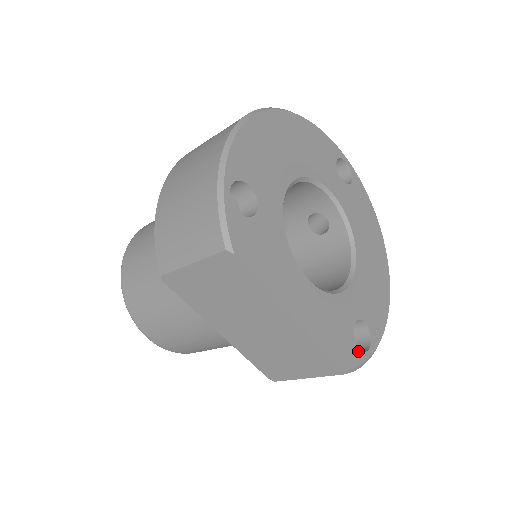
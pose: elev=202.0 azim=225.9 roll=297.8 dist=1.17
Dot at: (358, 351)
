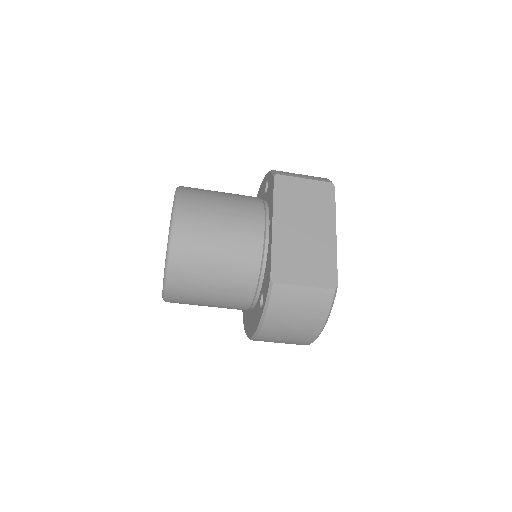
Dot at: occluded
